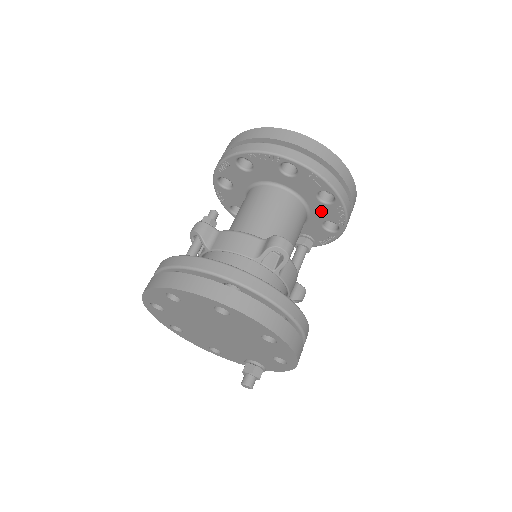
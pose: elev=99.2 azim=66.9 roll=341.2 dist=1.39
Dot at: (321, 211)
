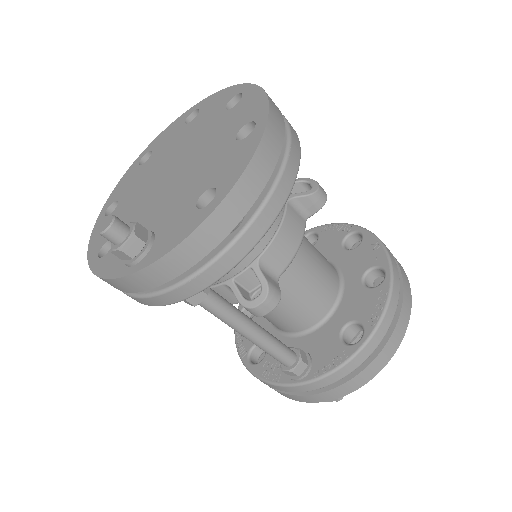
Dot at: (355, 302)
